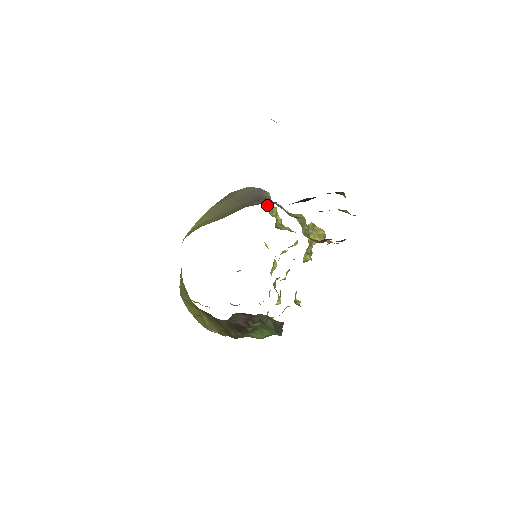
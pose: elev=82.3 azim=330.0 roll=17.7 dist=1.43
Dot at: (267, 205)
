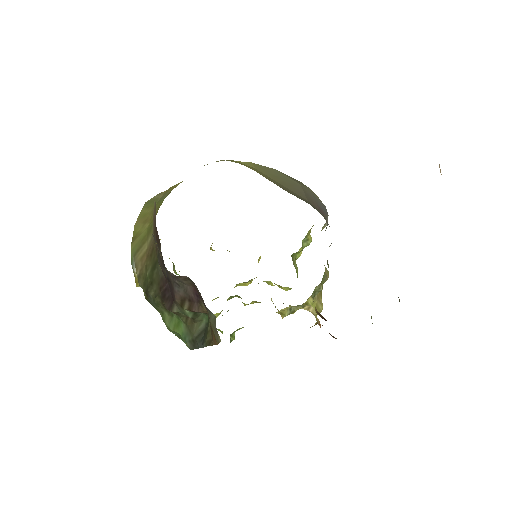
Dot at: (310, 230)
